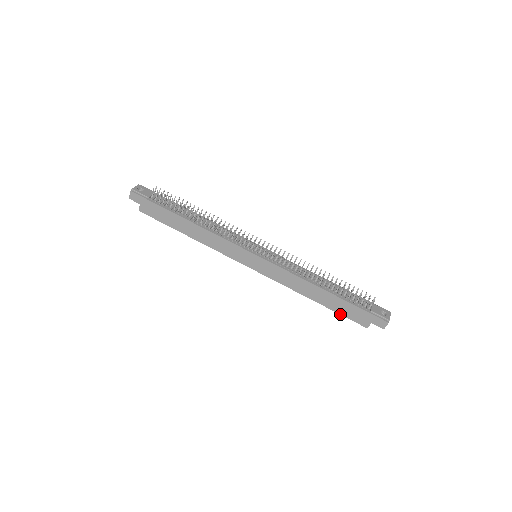
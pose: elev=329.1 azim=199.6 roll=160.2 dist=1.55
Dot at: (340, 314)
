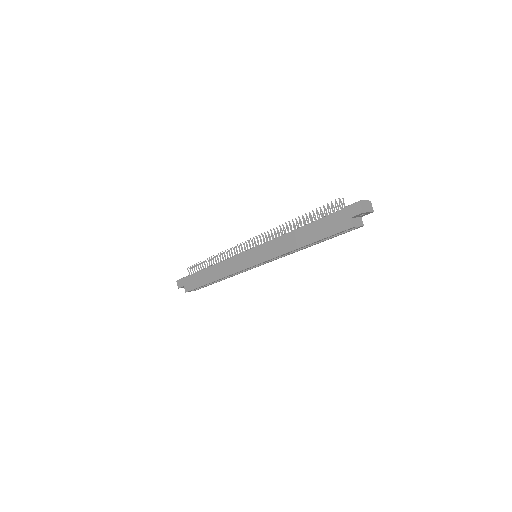
Dot at: (326, 237)
